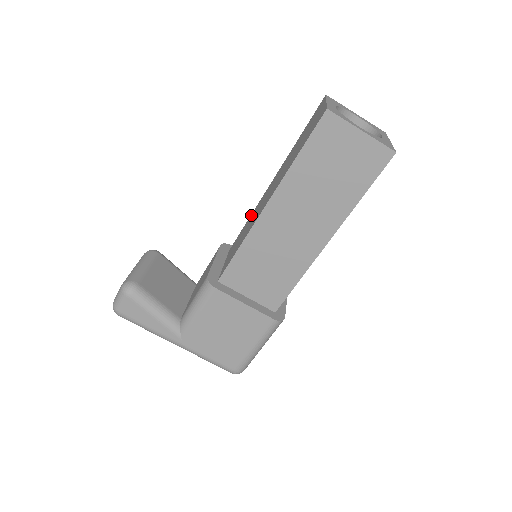
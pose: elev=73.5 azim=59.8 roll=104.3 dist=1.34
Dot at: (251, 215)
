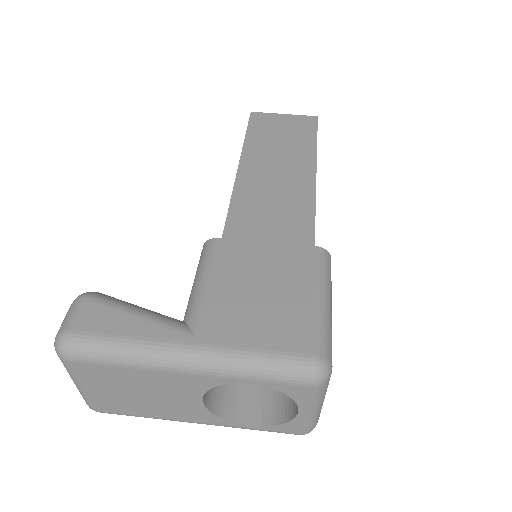
Dot at: occluded
